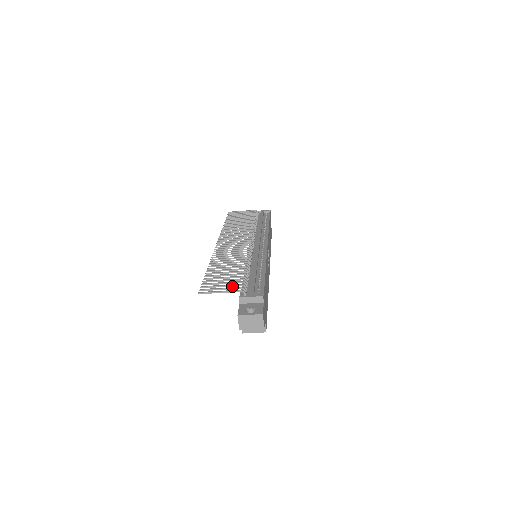
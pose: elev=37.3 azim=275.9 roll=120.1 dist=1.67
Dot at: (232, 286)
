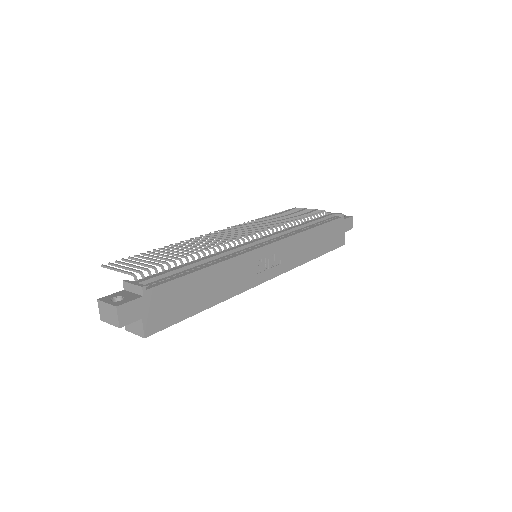
Dot at: (138, 268)
